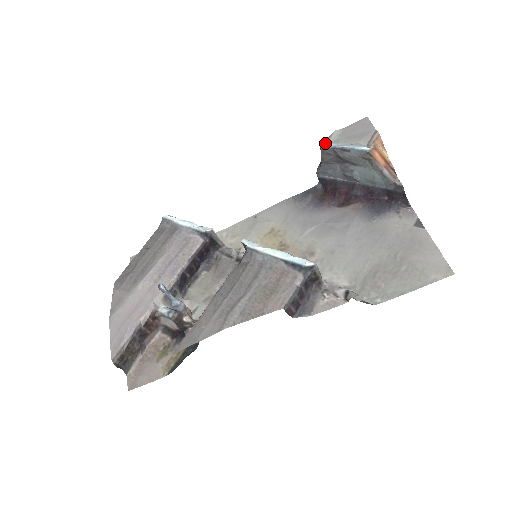
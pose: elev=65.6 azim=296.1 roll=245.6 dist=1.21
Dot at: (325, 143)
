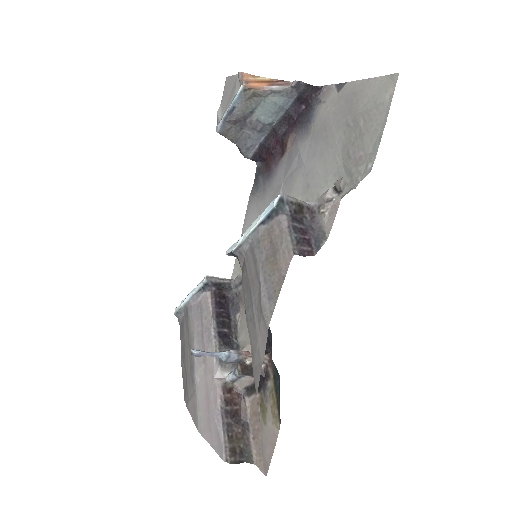
Dot at: (217, 126)
